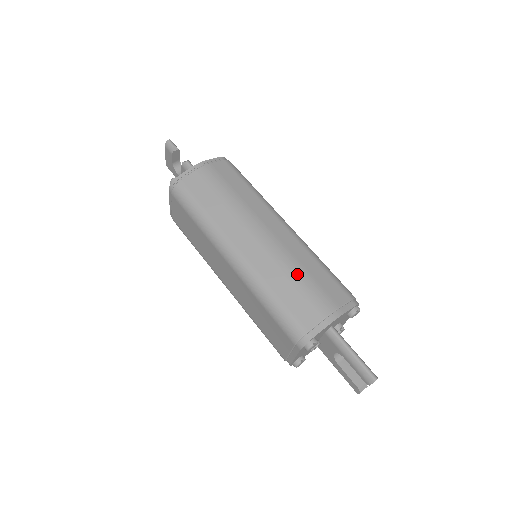
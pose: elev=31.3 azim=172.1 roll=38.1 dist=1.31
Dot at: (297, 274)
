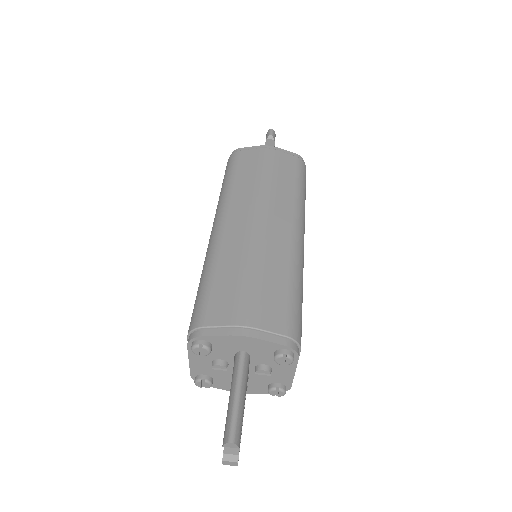
Dot at: (251, 270)
